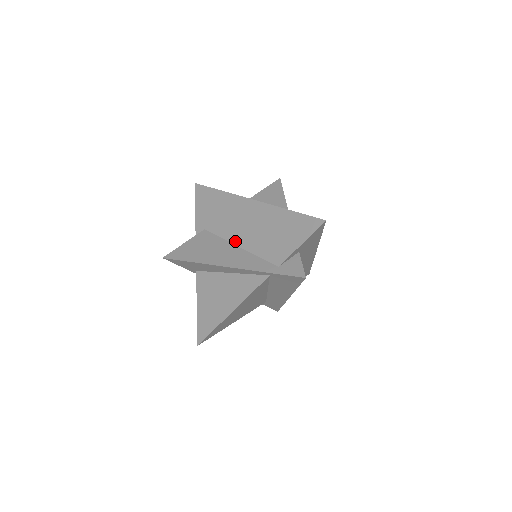
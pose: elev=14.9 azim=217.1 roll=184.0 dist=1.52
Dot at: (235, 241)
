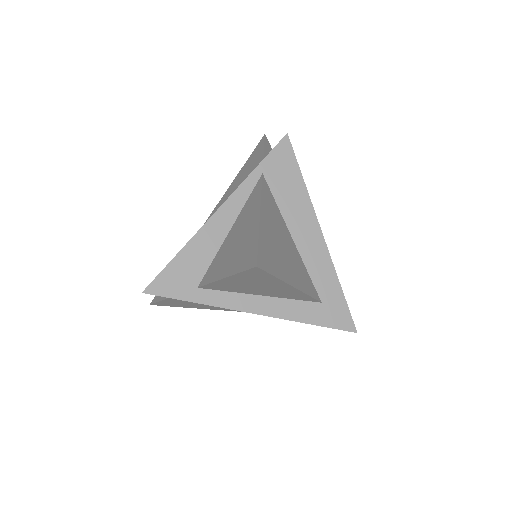
Dot at: occluded
